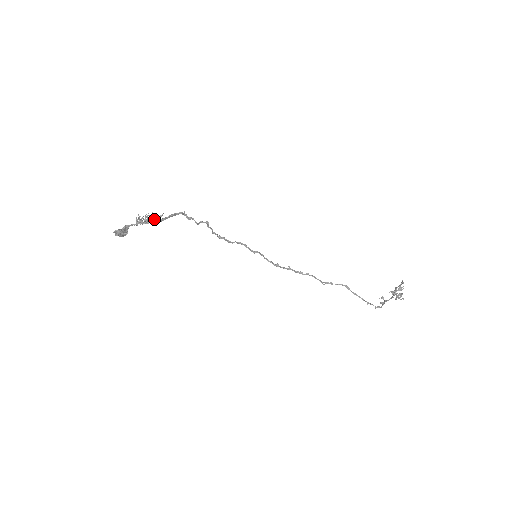
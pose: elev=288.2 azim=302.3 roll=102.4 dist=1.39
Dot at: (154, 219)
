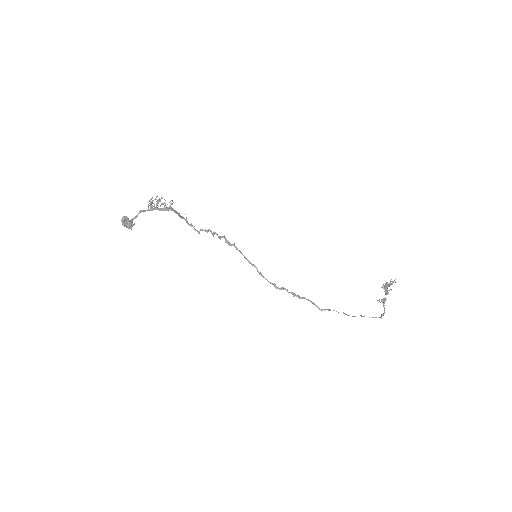
Dot at: (165, 204)
